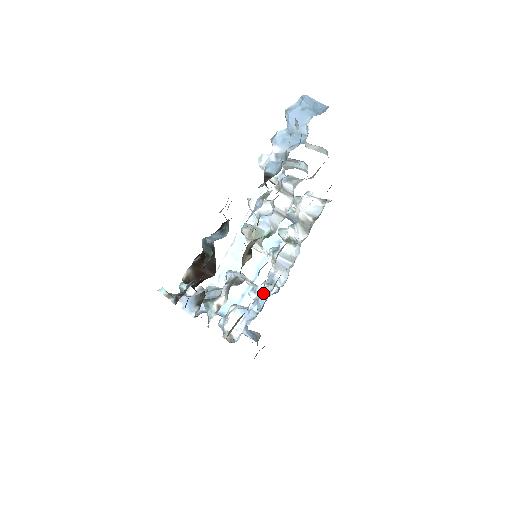
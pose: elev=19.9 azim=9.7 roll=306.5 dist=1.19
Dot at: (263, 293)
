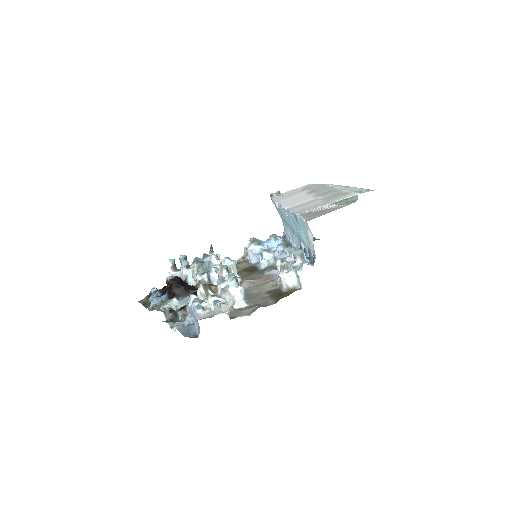
Dot at: (260, 264)
